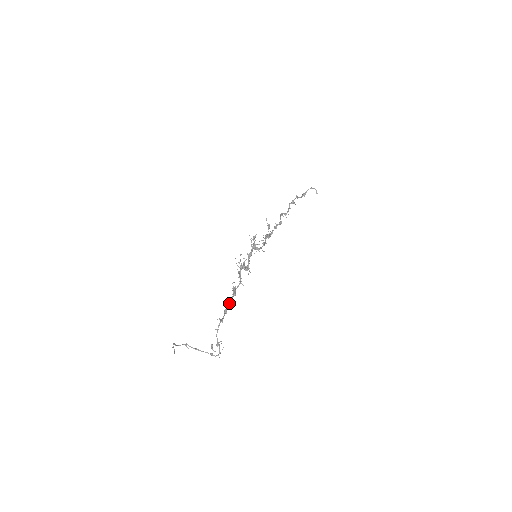
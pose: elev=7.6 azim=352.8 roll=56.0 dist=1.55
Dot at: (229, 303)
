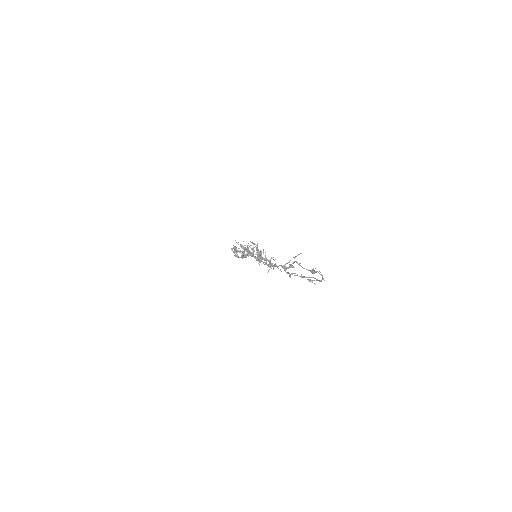
Dot at: (280, 265)
